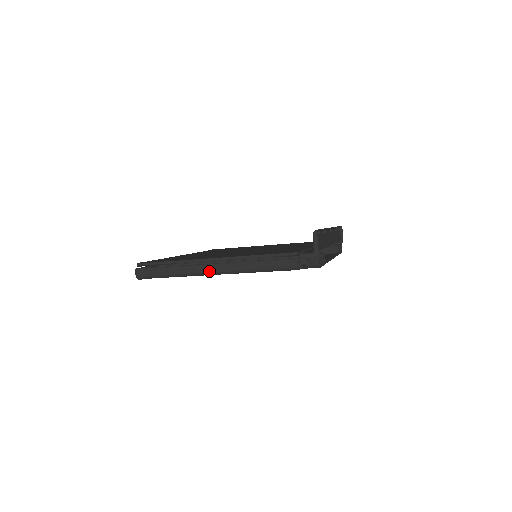
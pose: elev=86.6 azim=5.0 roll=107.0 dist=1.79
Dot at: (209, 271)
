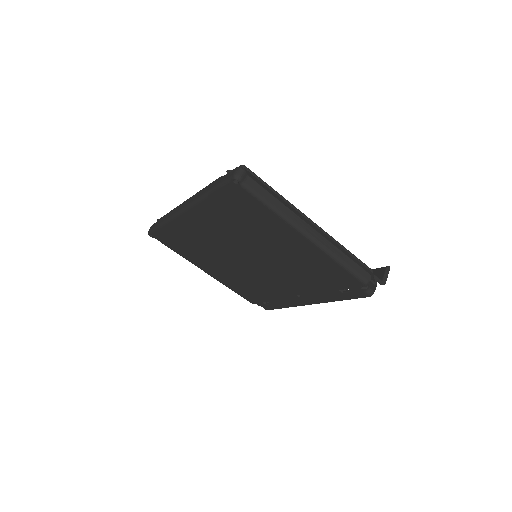
Dot at: (306, 230)
